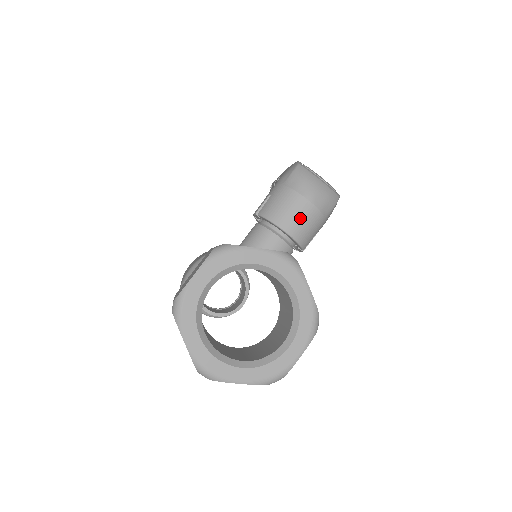
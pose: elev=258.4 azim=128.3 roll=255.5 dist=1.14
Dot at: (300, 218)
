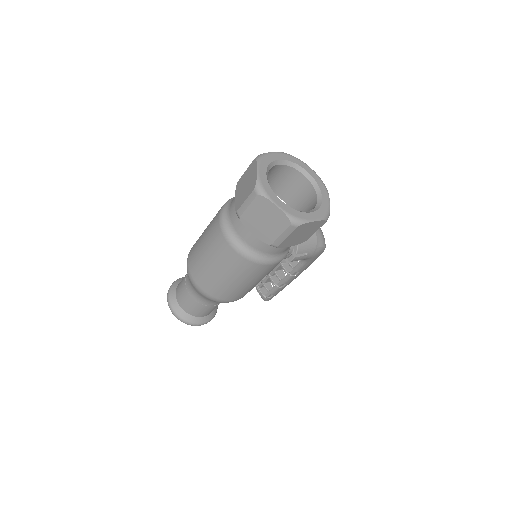
Dot at: occluded
